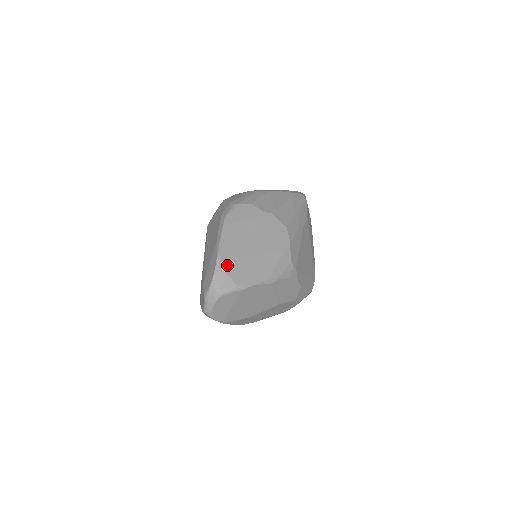
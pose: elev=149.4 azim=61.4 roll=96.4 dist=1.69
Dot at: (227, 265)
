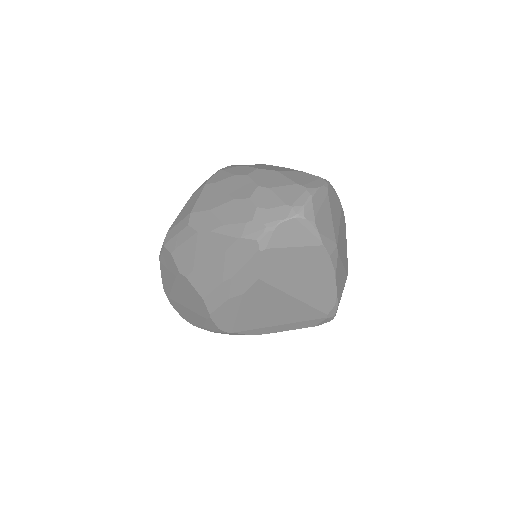
Dot at: (169, 300)
